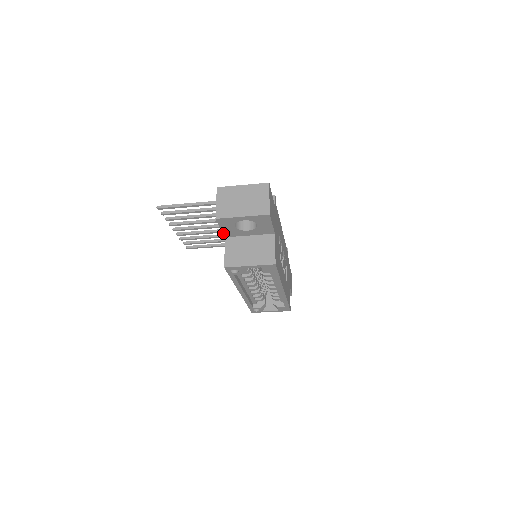
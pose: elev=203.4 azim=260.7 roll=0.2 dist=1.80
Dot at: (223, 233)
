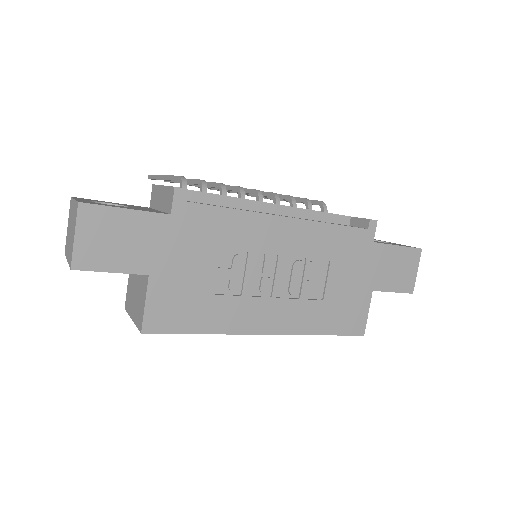
Dot at: occluded
